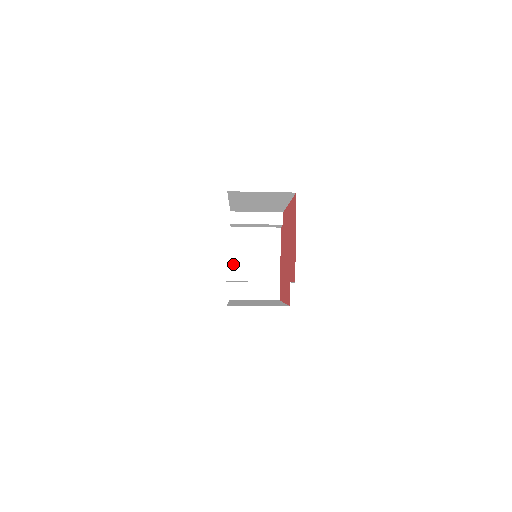
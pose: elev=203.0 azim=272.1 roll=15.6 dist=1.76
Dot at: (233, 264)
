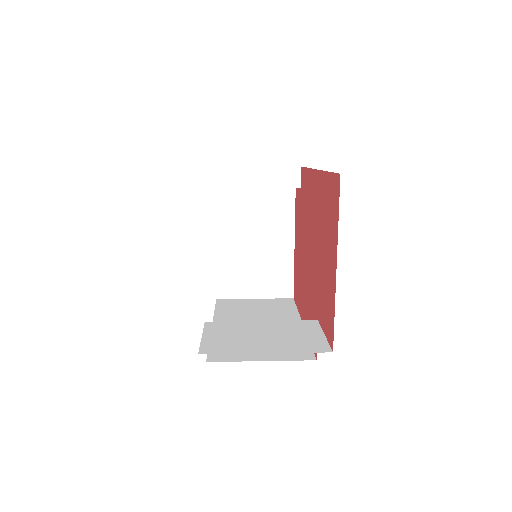
Dot at: (220, 245)
